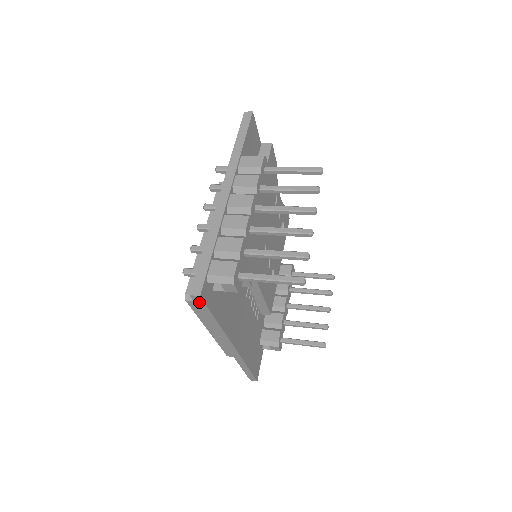
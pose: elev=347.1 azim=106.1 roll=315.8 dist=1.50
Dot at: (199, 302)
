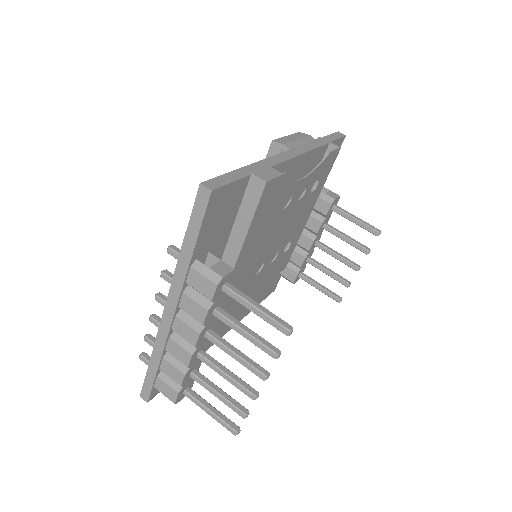
Dot at: occluded
